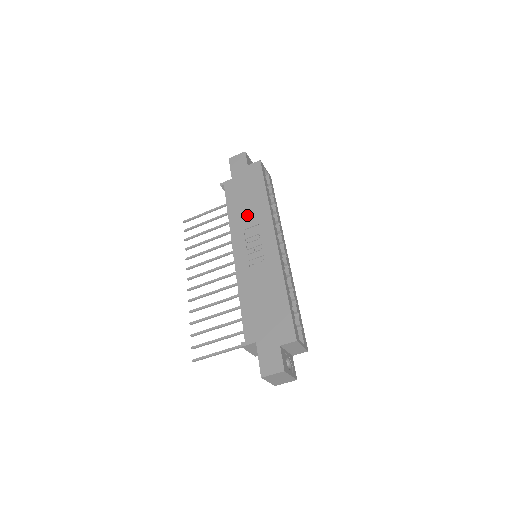
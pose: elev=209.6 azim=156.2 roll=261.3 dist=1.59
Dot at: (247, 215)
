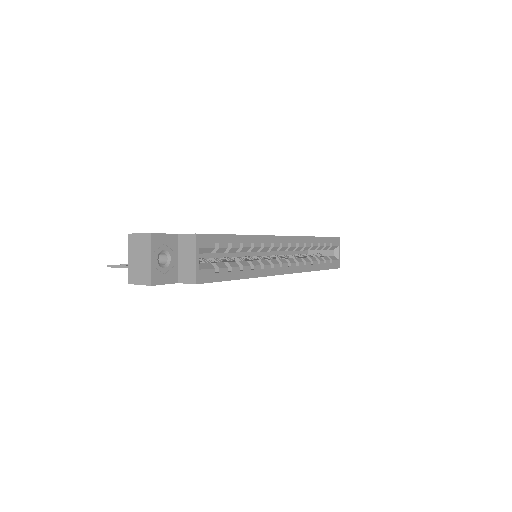
Dot at: occluded
